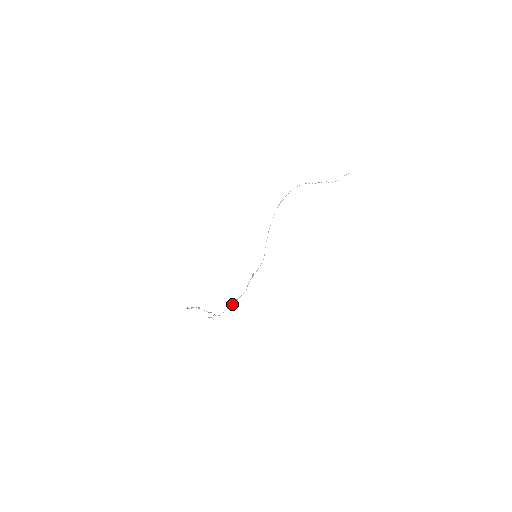
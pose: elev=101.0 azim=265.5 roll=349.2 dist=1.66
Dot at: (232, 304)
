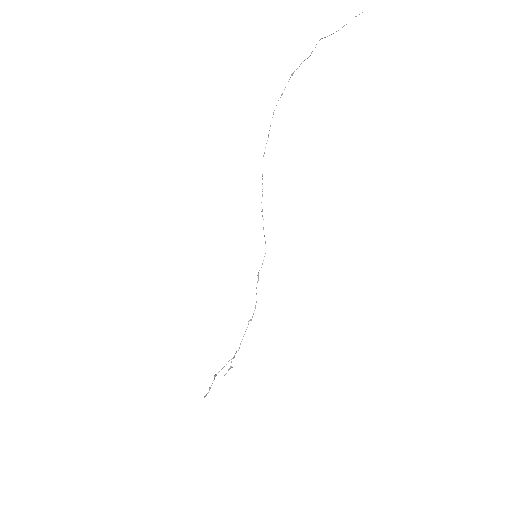
Dot at: occluded
